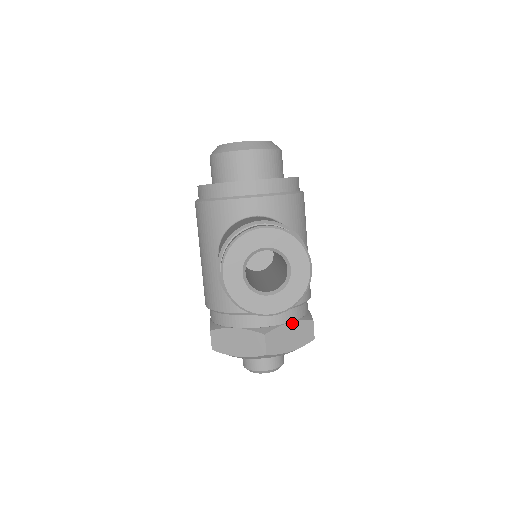
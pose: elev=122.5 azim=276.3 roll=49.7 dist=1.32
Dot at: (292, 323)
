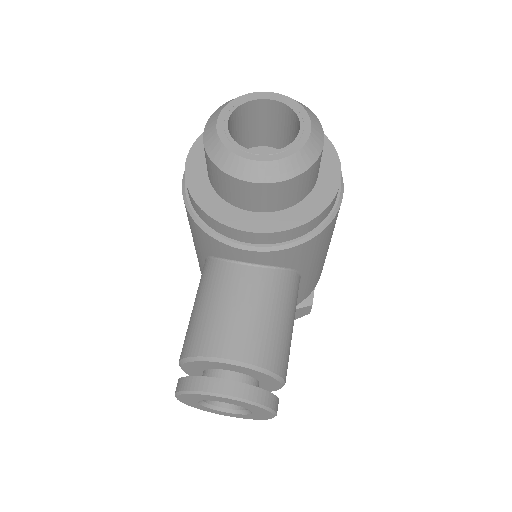
Dot at: occluded
